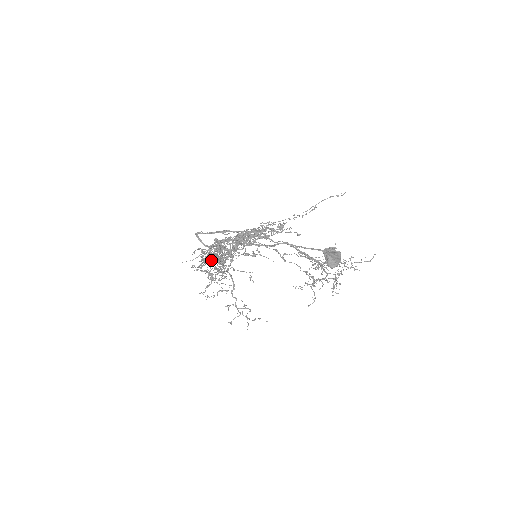
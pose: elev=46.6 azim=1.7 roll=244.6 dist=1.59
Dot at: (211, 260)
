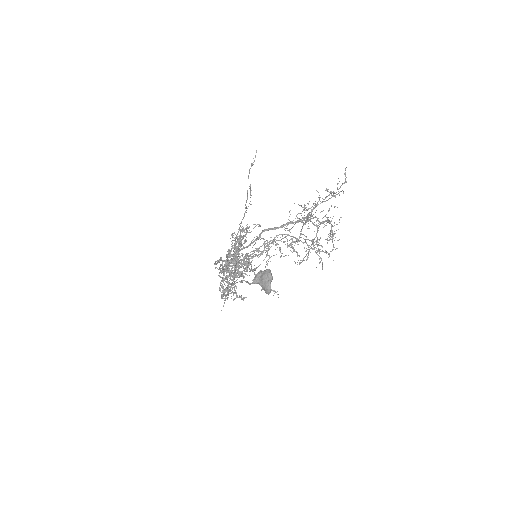
Dot at: (227, 295)
